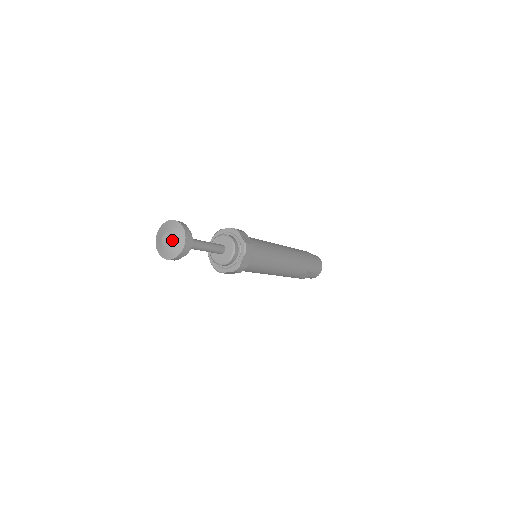
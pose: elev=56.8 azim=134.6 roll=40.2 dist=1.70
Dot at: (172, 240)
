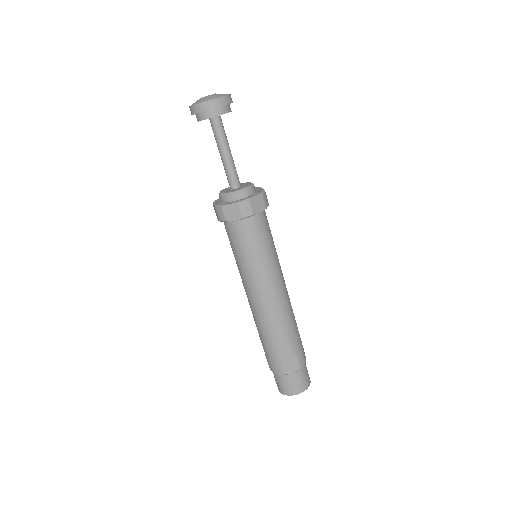
Dot at: (214, 94)
